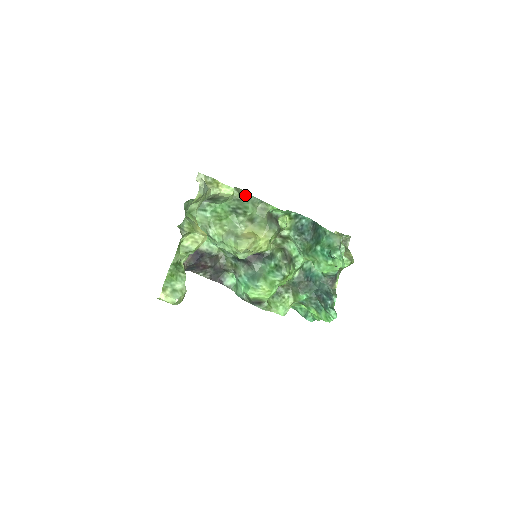
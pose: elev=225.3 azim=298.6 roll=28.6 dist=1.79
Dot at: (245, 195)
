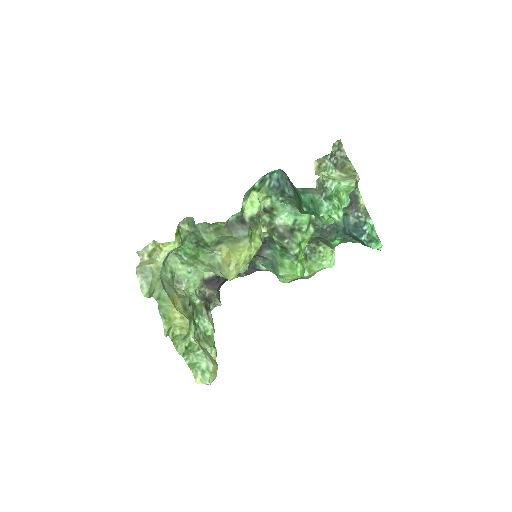
Dot at: (193, 226)
